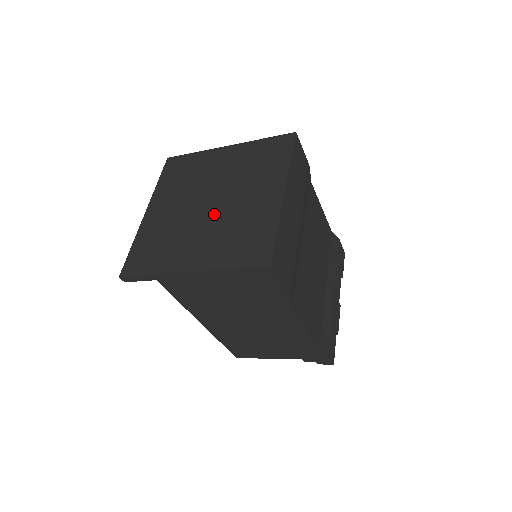
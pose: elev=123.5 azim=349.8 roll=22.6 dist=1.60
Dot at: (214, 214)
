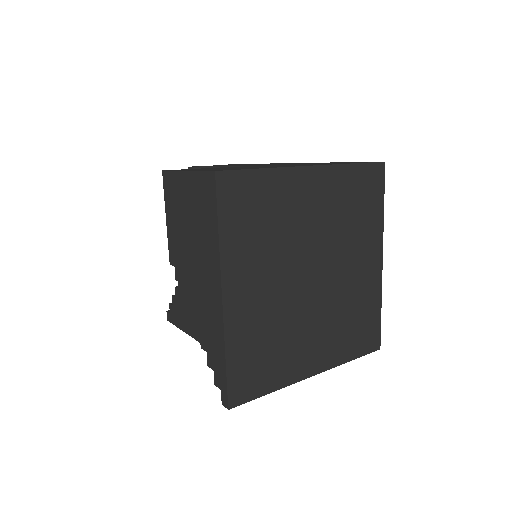
Dot at: (322, 295)
